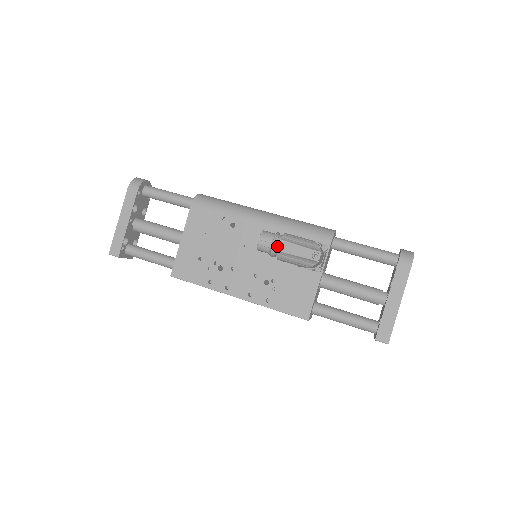
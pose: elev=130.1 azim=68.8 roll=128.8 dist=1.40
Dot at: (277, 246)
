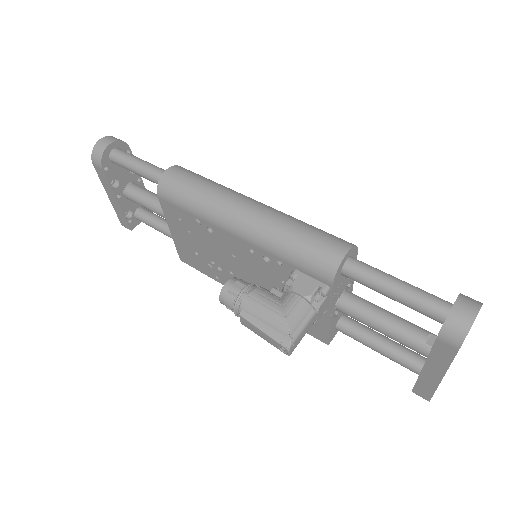
Dot at: occluded
